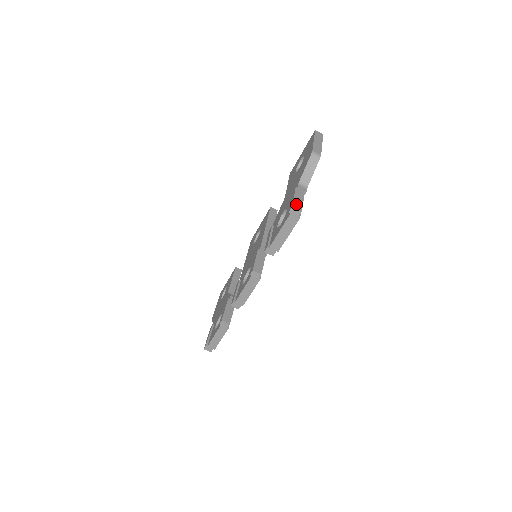
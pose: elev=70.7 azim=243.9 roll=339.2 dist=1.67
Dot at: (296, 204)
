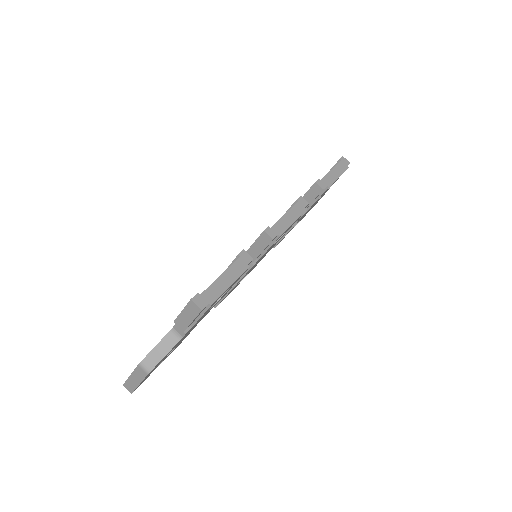
Dot at: occluded
